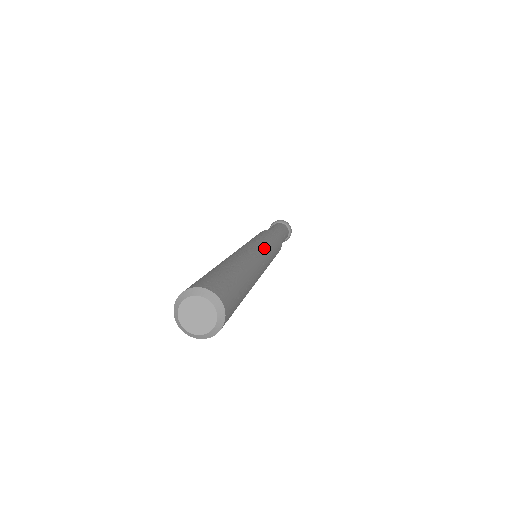
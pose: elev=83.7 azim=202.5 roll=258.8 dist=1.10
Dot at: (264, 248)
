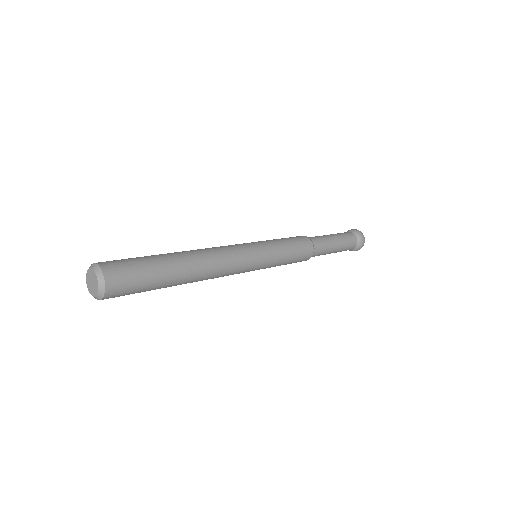
Dot at: (249, 246)
